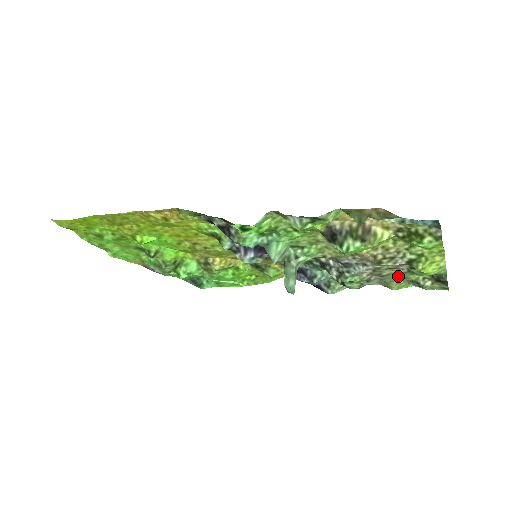
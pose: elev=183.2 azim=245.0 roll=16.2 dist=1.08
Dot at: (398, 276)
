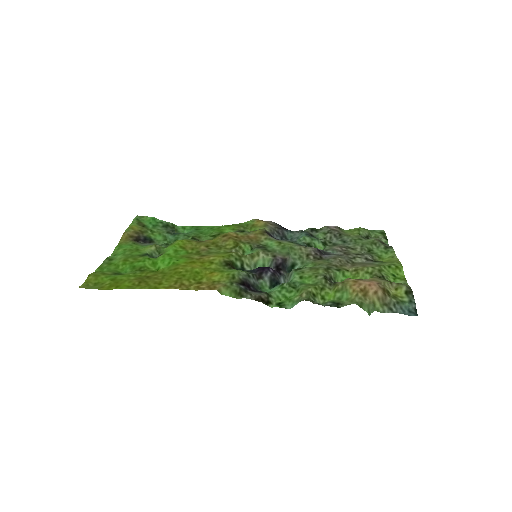
Dot at: (356, 241)
